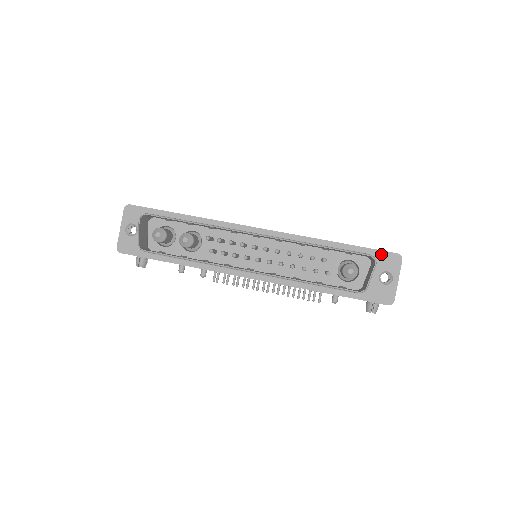
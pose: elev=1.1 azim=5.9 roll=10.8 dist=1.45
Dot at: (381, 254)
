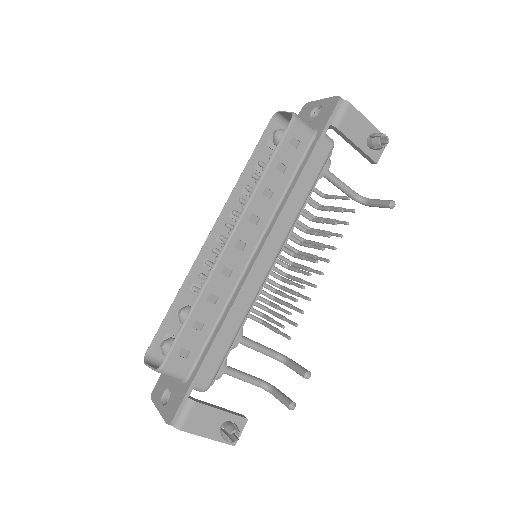
Dot at: occluded
